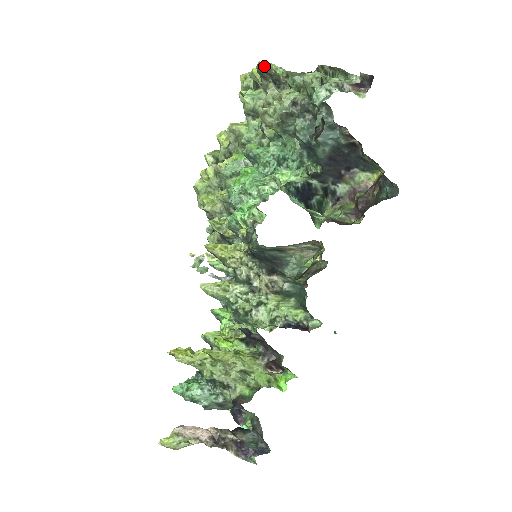
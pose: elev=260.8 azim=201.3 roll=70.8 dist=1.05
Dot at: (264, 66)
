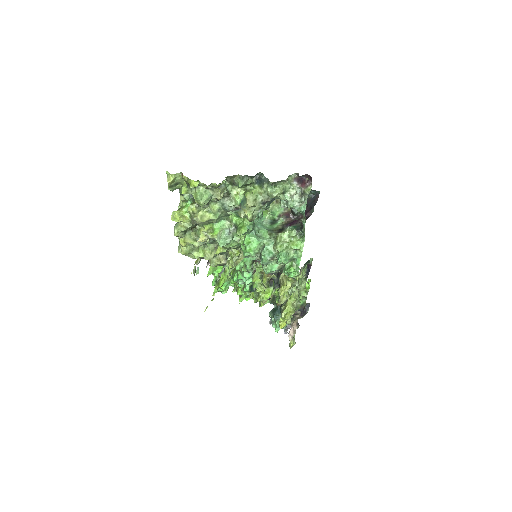
Dot at: (210, 184)
